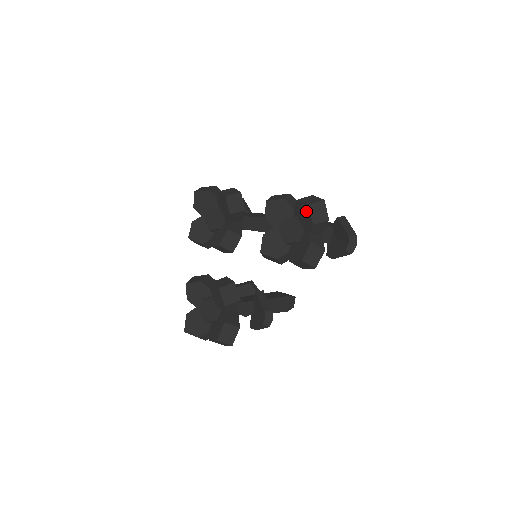
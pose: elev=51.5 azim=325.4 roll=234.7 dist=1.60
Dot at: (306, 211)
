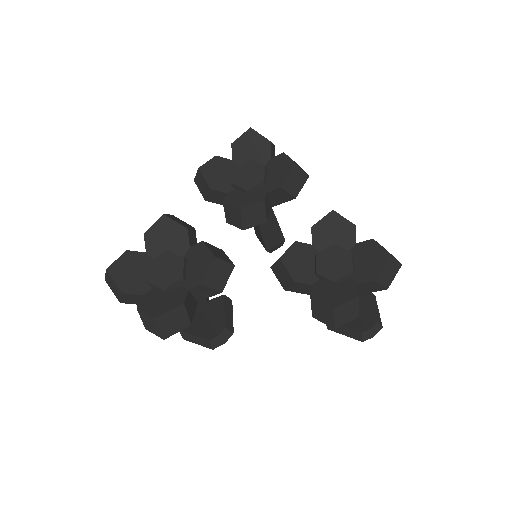
Dot at: (378, 259)
